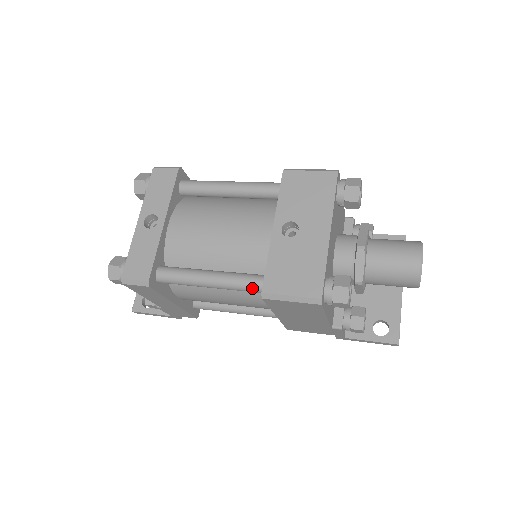
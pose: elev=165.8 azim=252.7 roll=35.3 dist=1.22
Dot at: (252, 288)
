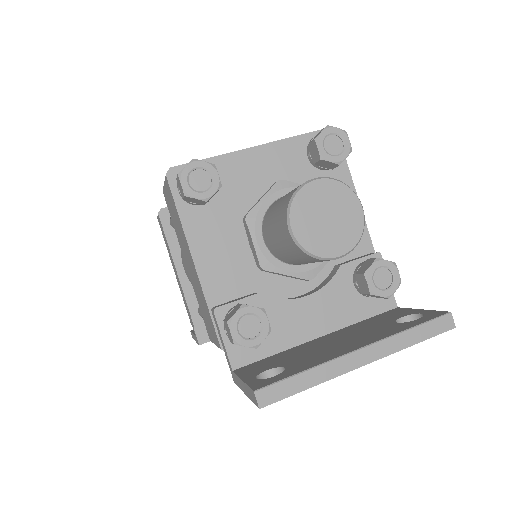
Dot at: occluded
